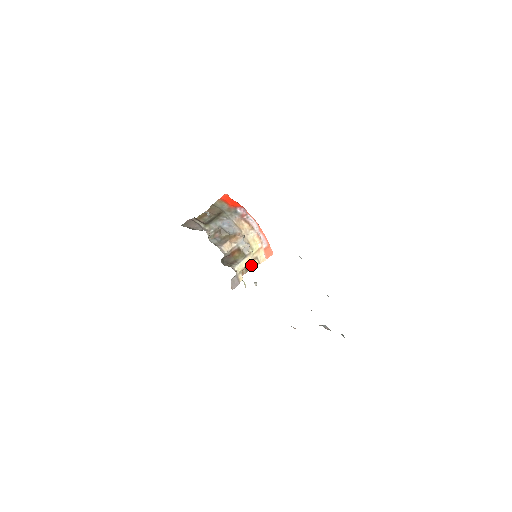
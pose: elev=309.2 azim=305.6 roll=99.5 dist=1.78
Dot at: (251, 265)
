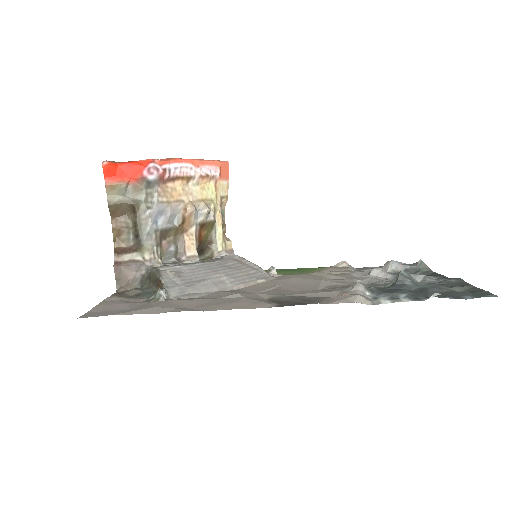
Dot at: (222, 212)
